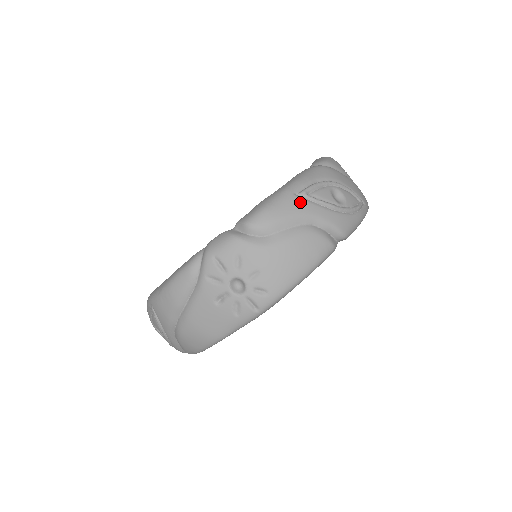
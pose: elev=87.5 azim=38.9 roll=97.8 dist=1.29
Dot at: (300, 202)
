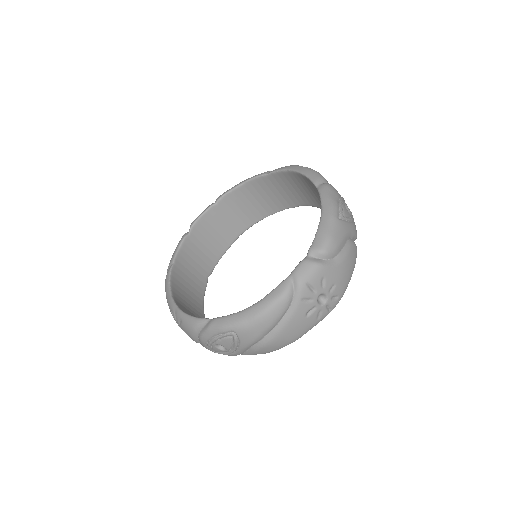
Dot at: (344, 224)
